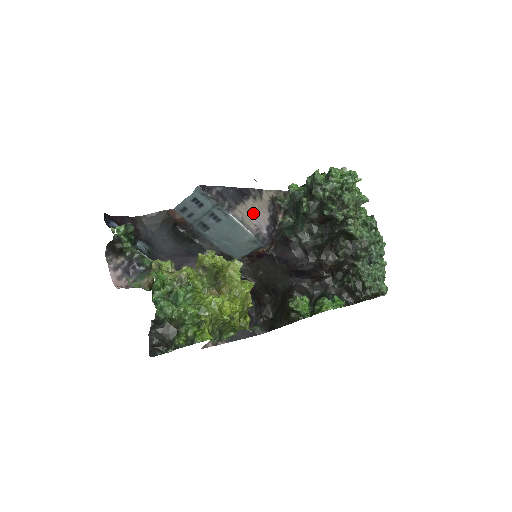
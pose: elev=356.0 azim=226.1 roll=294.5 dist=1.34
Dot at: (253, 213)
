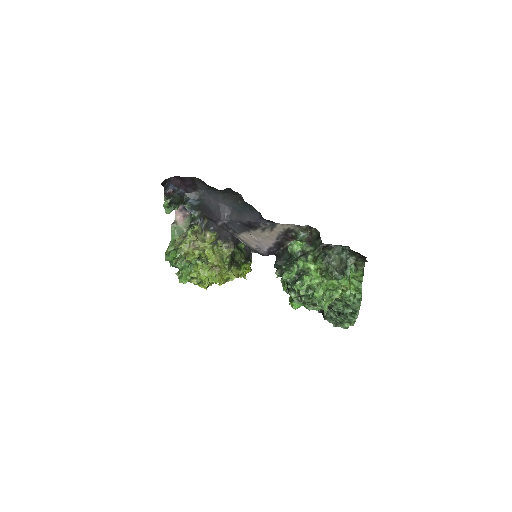
Dot at: (257, 239)
